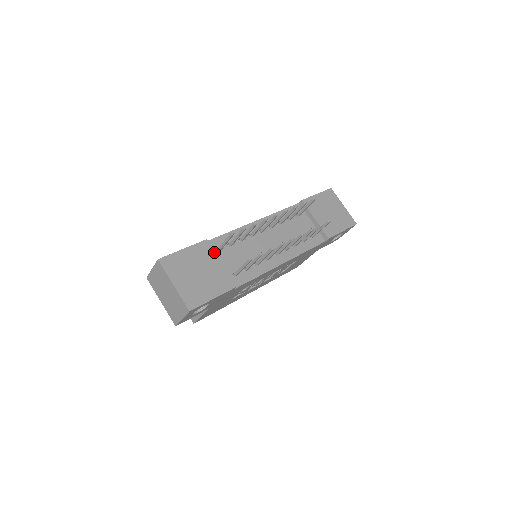
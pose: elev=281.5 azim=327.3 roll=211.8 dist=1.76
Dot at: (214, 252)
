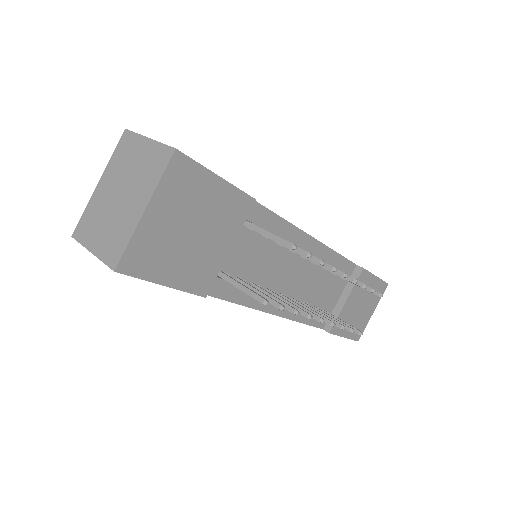
Dot at: (241, 225)
